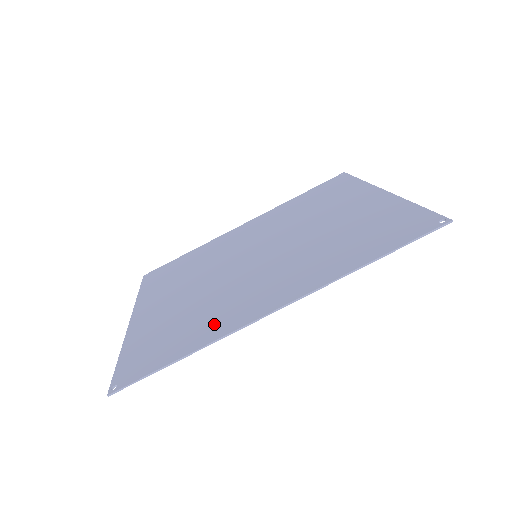
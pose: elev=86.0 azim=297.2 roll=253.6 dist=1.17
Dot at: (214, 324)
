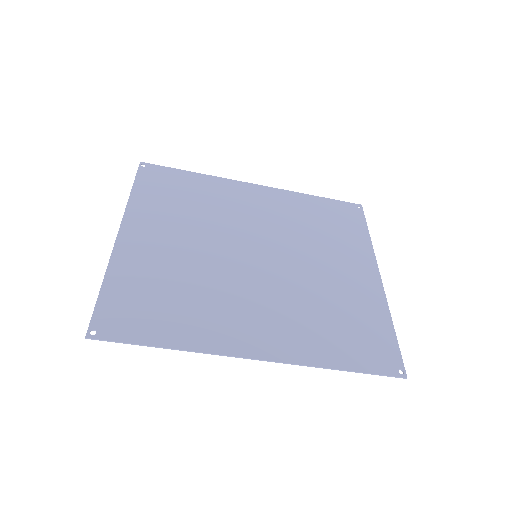
Dot at: (200, 327)
